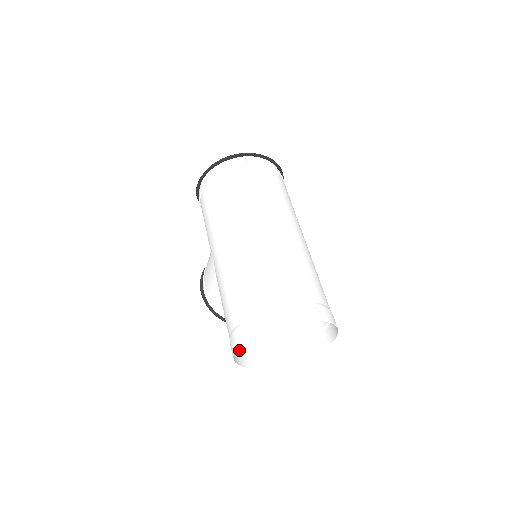
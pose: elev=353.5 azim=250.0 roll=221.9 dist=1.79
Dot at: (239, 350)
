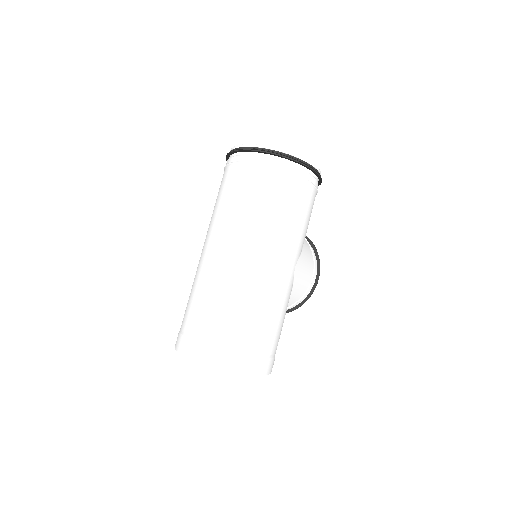
Dot at: occluded
